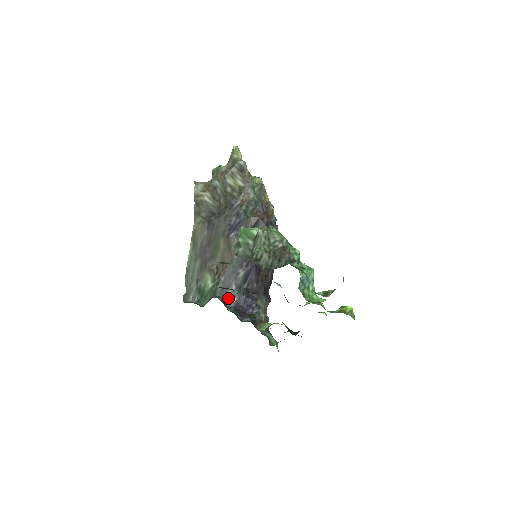
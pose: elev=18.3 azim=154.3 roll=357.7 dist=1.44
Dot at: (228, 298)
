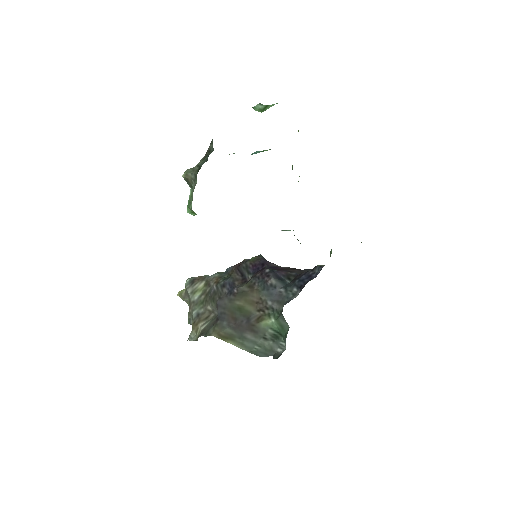
Dot at: (290, 297)
